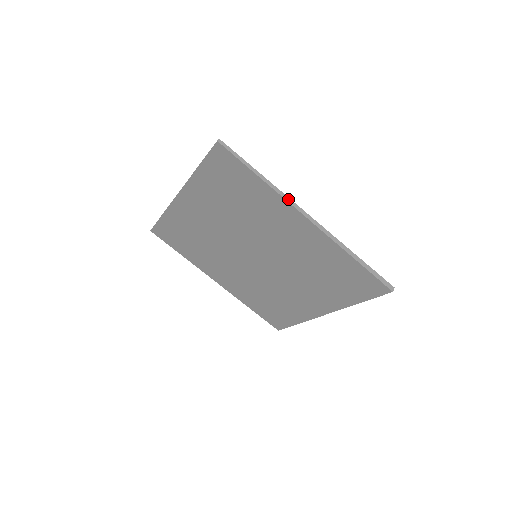
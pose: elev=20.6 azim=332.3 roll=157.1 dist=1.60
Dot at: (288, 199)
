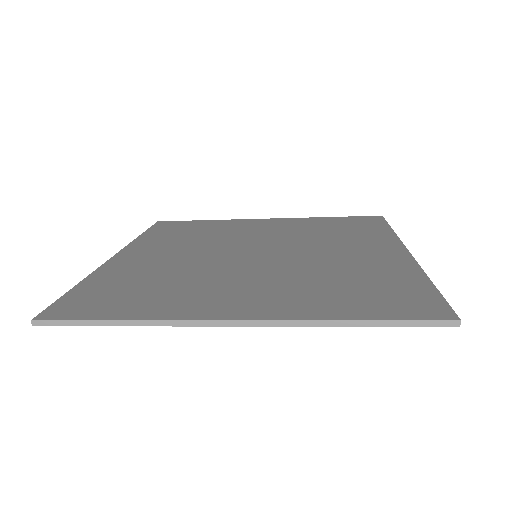
Dot at: (418, 266)
